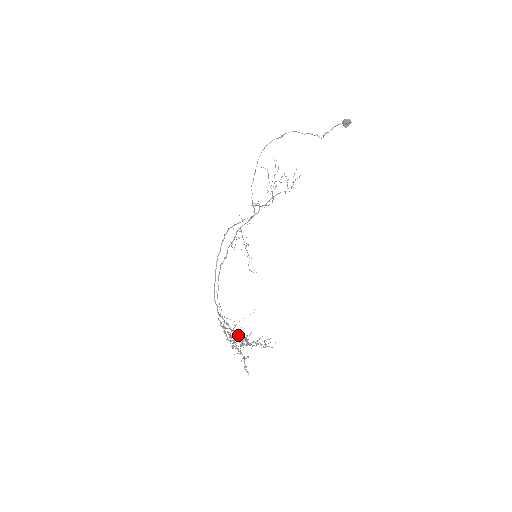
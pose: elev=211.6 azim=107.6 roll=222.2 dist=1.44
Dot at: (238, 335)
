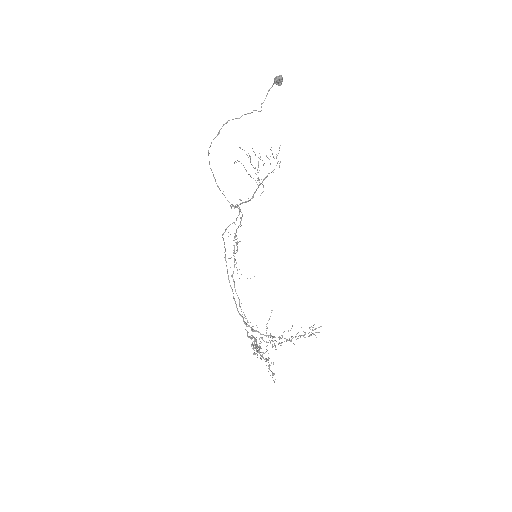
Dot at: (272, 337)
